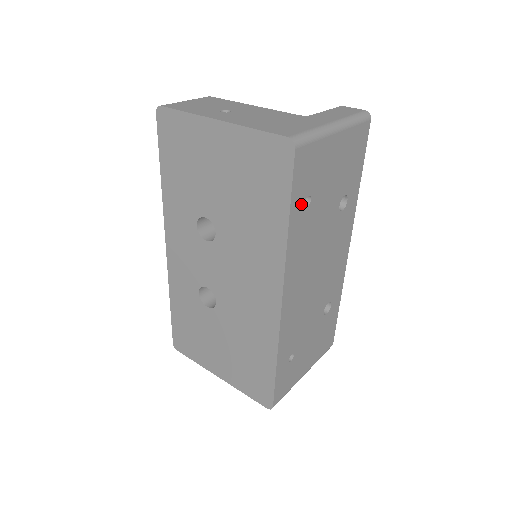
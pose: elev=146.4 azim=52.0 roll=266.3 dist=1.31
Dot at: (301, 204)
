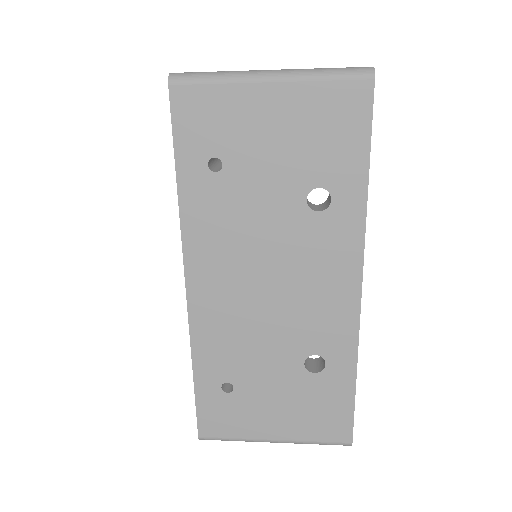
Dot at: (200, 164)
